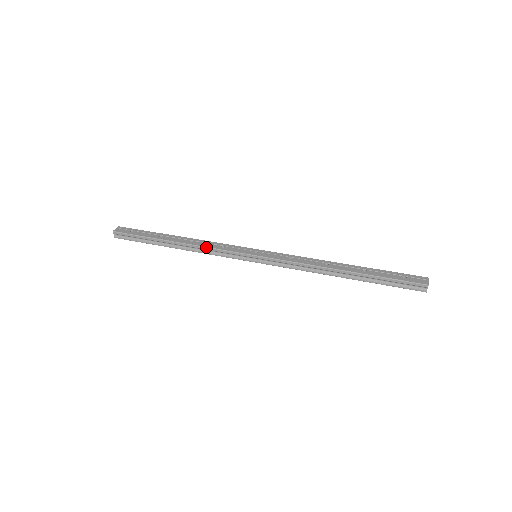
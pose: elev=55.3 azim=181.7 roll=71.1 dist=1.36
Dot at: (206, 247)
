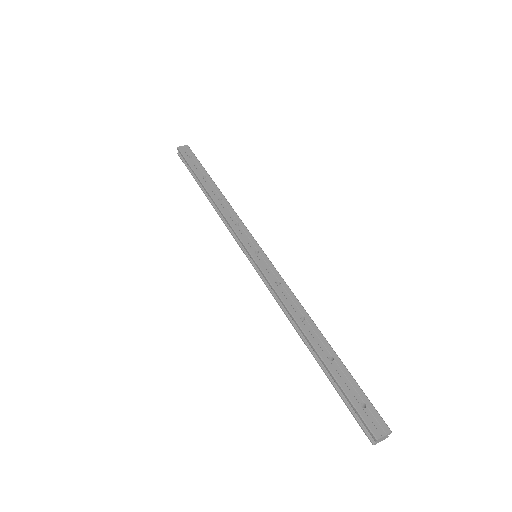
Dot at: (223, 214)
